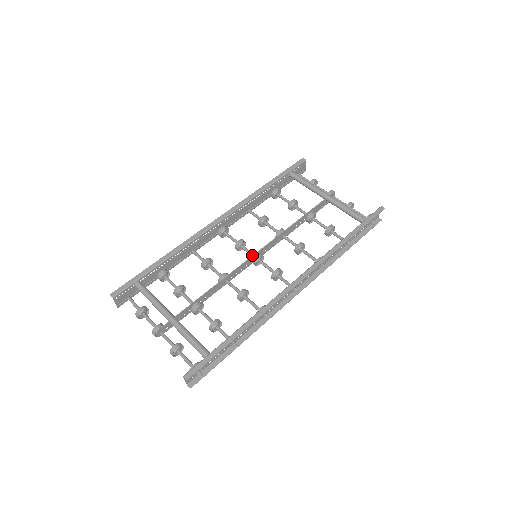
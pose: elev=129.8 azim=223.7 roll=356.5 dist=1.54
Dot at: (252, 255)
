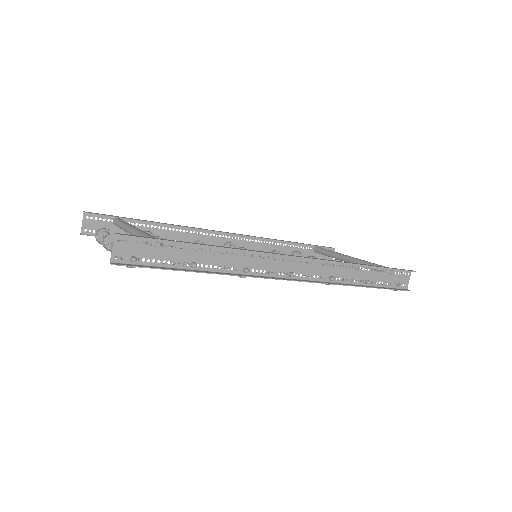
Dot at: occluded
